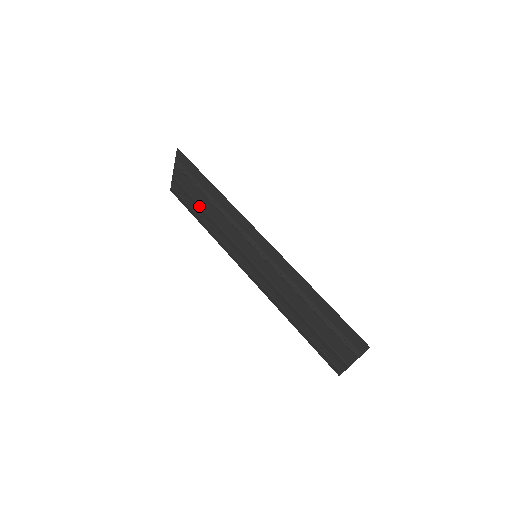
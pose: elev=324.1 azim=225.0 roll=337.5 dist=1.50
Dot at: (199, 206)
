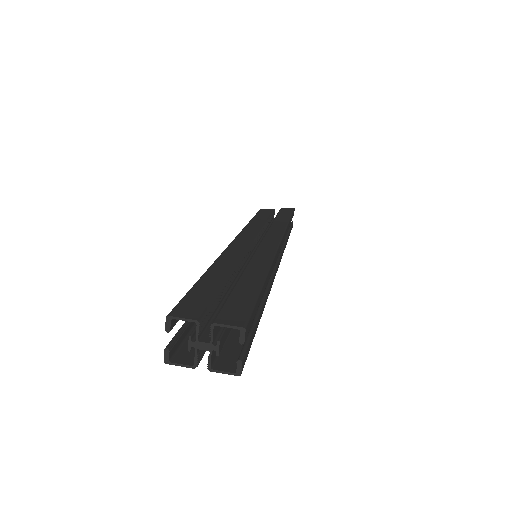
Dot at: occluded
